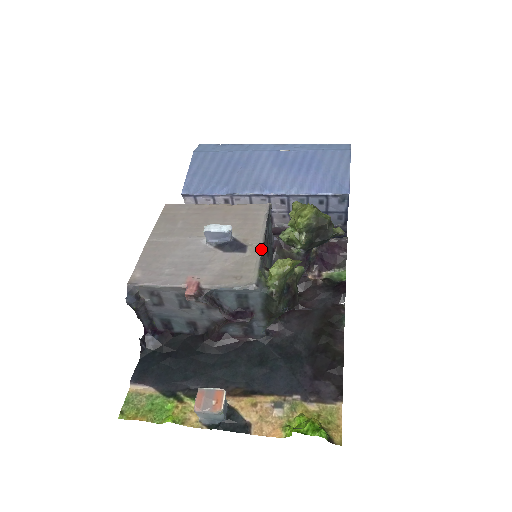
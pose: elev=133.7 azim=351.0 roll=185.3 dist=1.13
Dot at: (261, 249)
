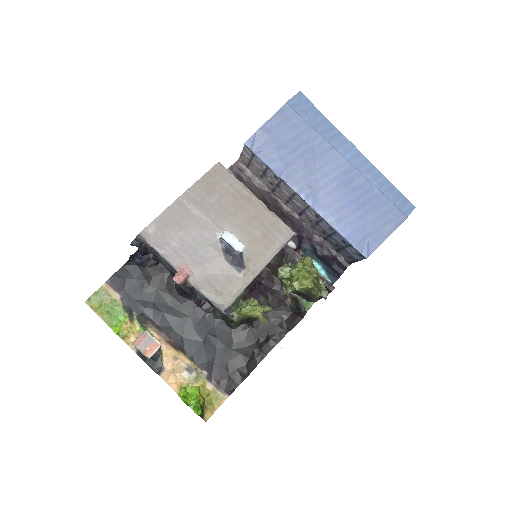
Dot at: (252, 280)
